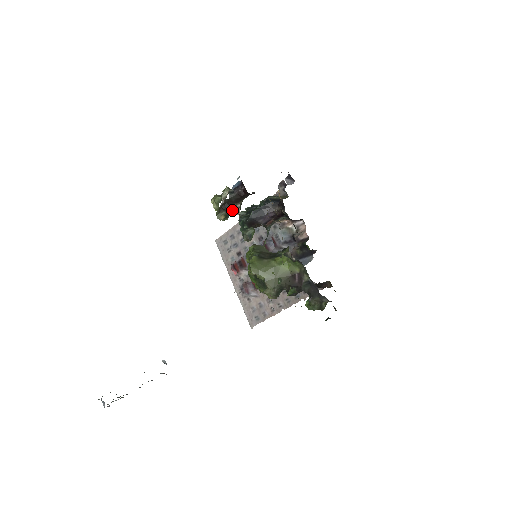
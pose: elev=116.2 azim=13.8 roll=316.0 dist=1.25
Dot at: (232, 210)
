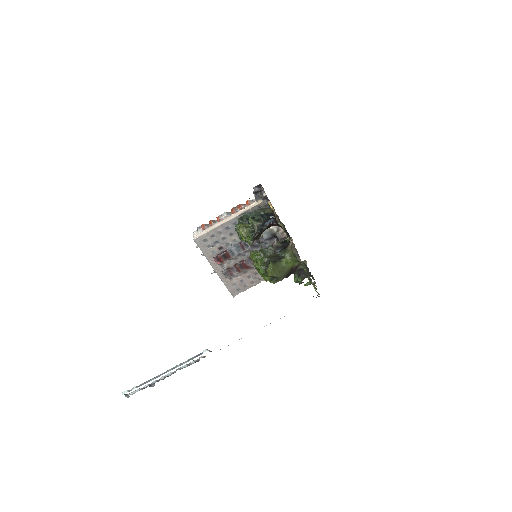
Dot at: (259, 237)
